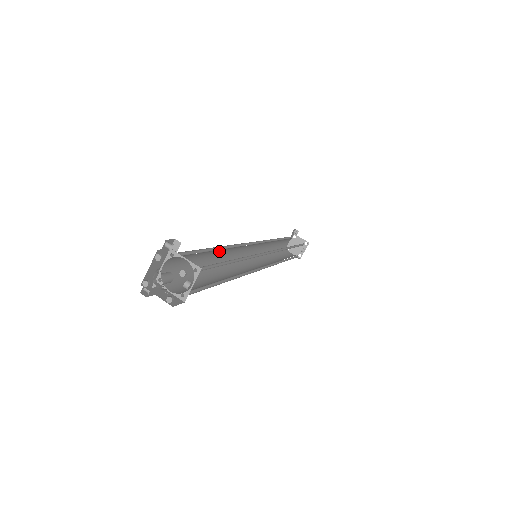
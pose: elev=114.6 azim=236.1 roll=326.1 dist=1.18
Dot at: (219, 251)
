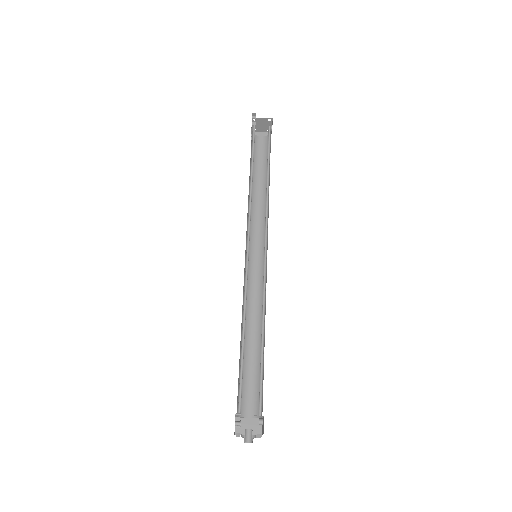
Dot at: occluded
